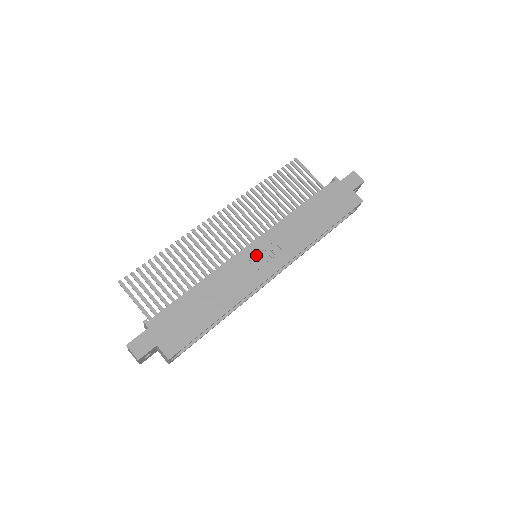
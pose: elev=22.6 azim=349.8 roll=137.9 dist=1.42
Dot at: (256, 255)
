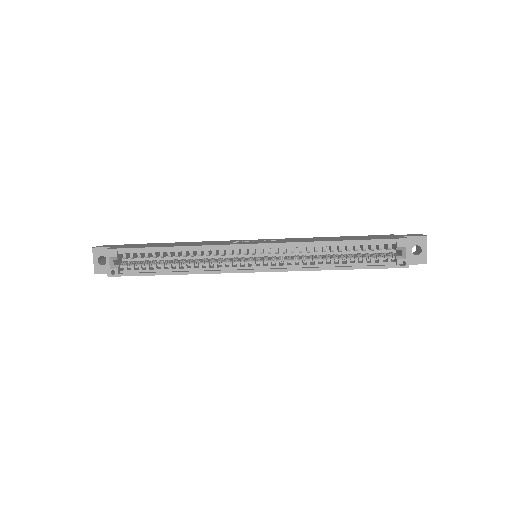
Dot at: (249, 241)
